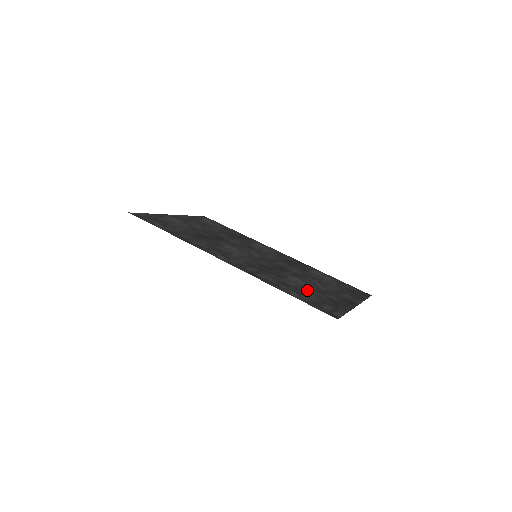
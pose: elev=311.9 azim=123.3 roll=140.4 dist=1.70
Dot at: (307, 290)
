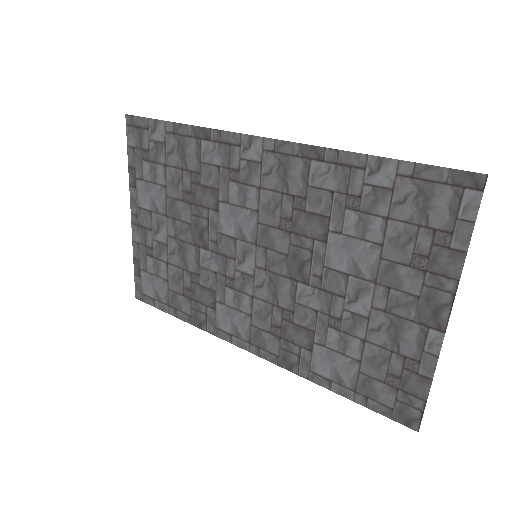
Dot at: (377, 236)
